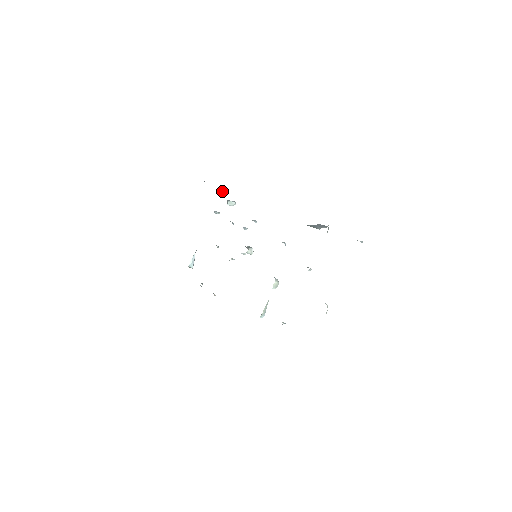
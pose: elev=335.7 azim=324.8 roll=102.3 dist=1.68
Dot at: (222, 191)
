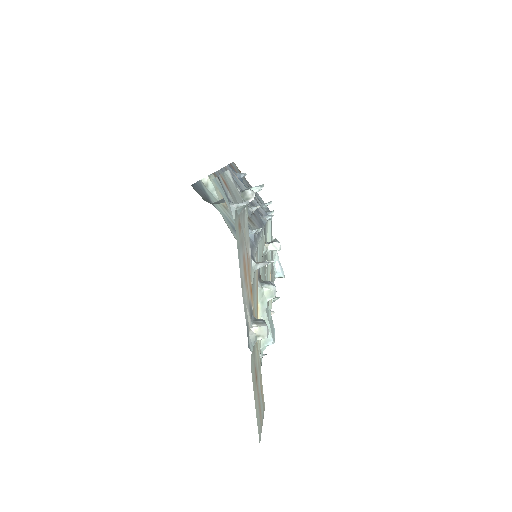
Dot at: (240, 180)
